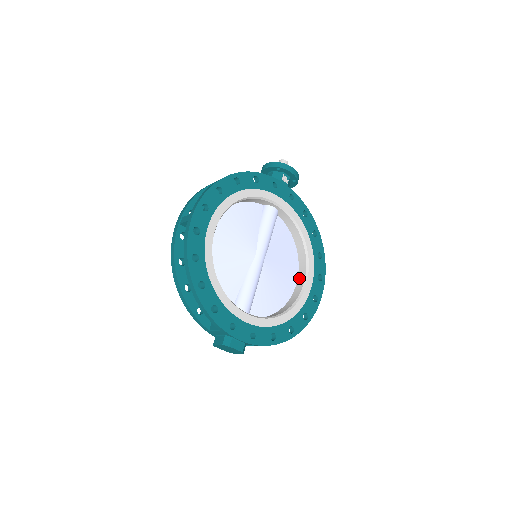
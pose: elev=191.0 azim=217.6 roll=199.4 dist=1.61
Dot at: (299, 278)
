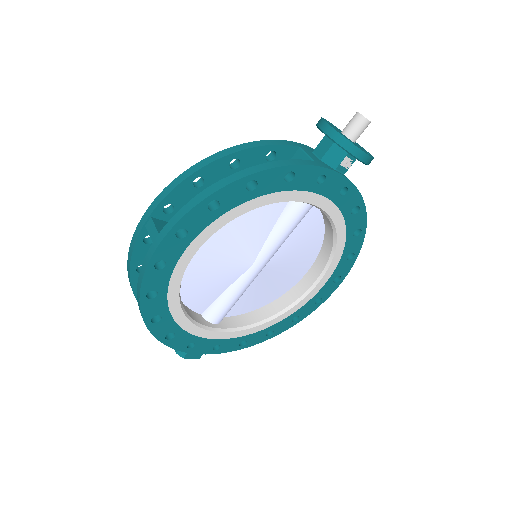
Dot at: (310, 273)
